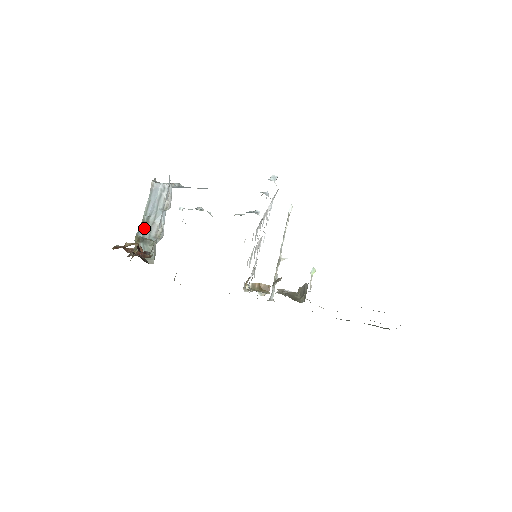
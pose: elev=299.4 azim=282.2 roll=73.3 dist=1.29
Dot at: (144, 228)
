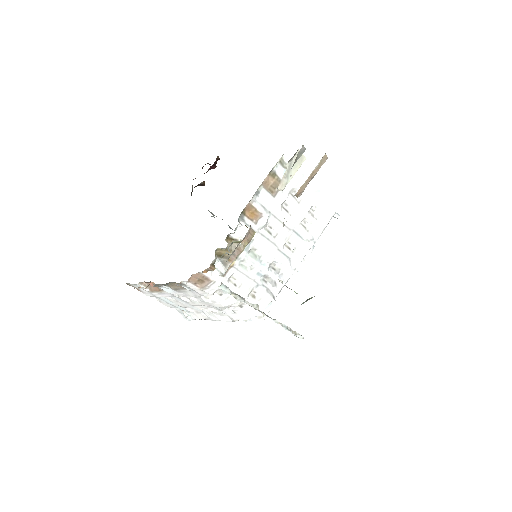
Dot at: occluded
